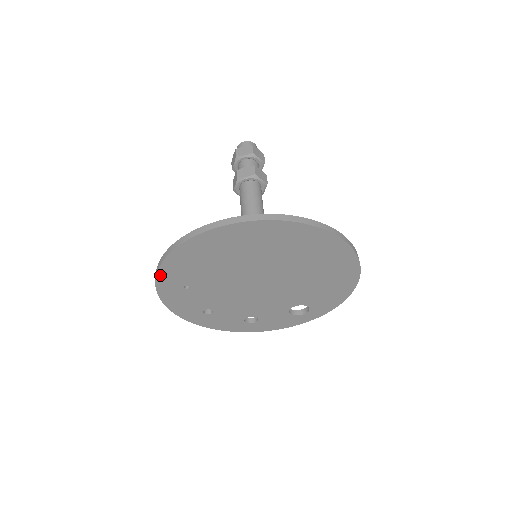
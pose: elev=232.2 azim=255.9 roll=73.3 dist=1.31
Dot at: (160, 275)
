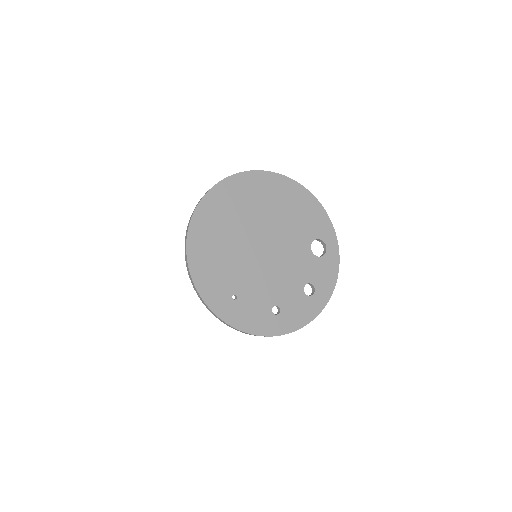
Dot at: (208, 302)
